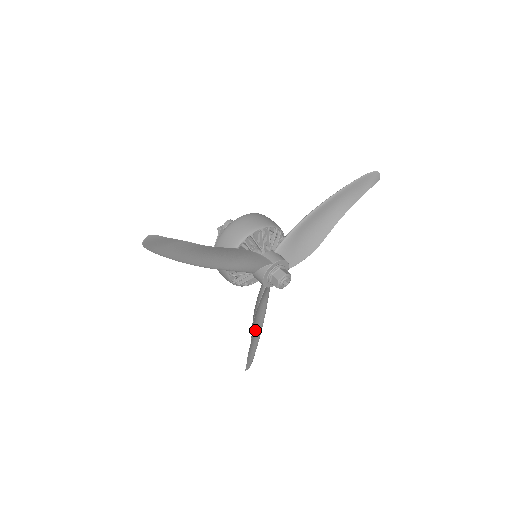
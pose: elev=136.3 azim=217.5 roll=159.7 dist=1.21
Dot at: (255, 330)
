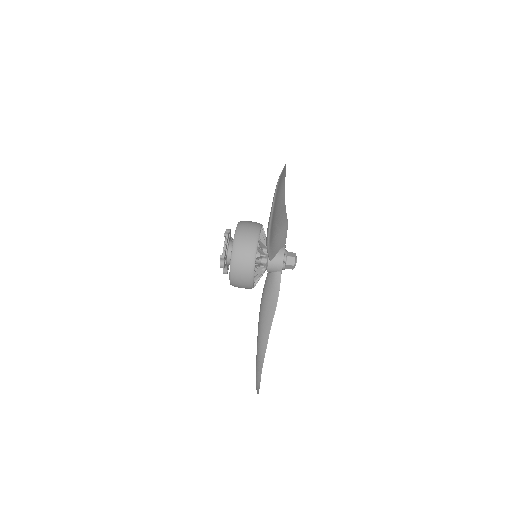
Dot at: (262, 338)
